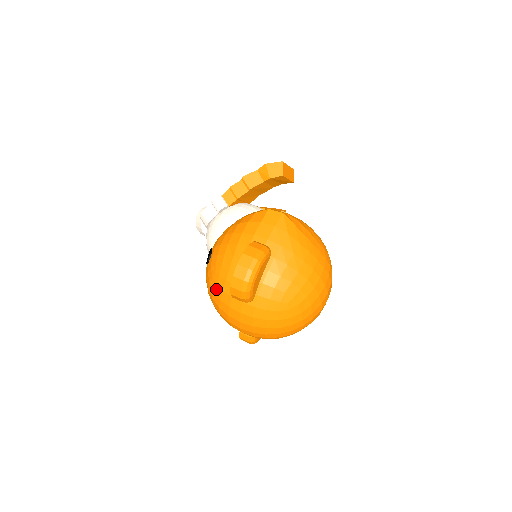
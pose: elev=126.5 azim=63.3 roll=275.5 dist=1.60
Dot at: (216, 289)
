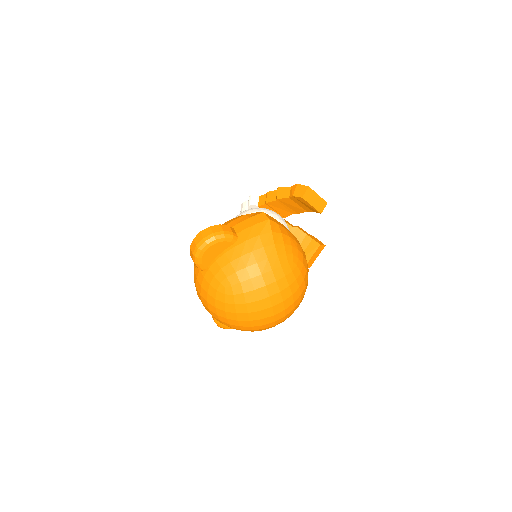
Dot at: occluded
